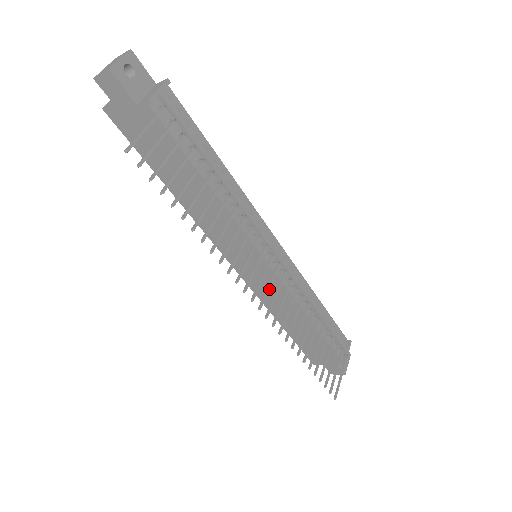
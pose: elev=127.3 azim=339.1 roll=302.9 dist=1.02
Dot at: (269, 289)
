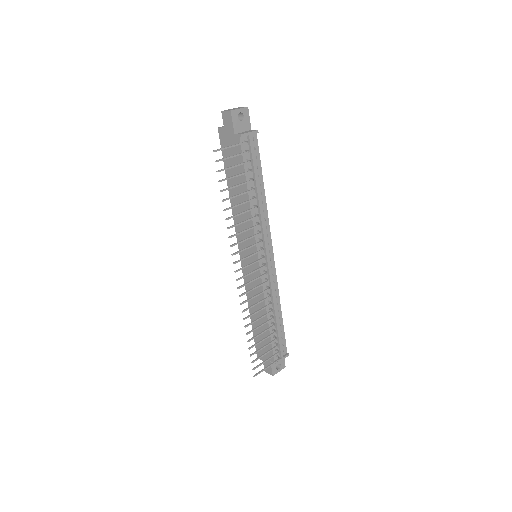
Dot at: (253, 282)
